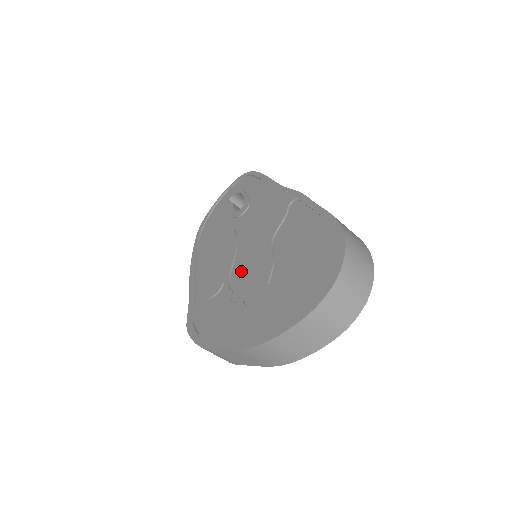
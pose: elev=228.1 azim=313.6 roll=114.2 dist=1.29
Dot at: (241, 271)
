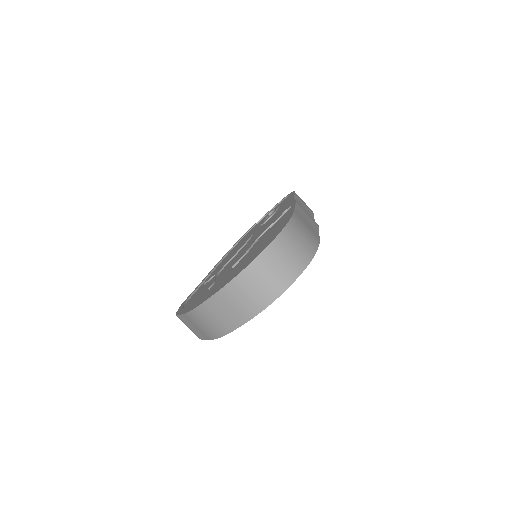
Dot at: occluded
